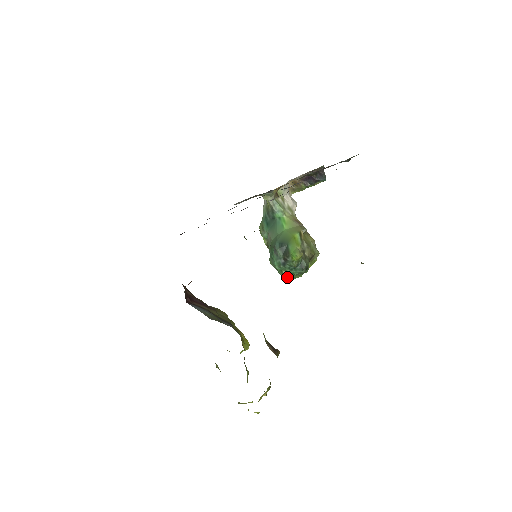
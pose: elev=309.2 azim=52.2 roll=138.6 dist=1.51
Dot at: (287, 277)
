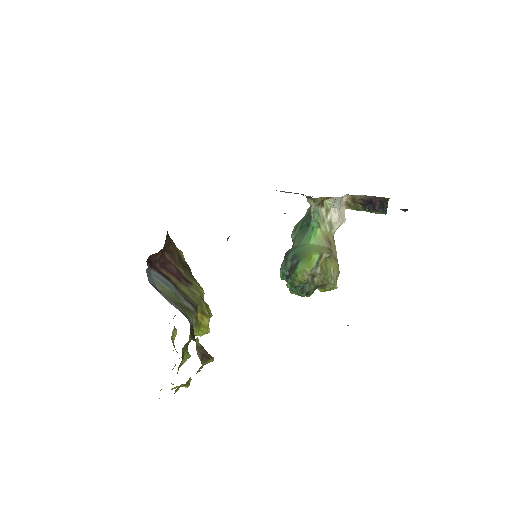
Dot at: (291, 289)
